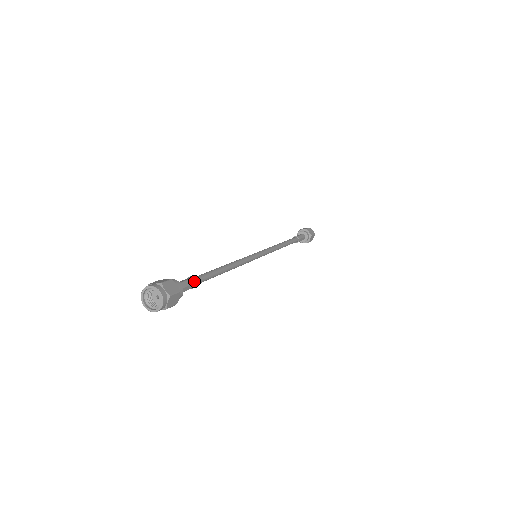
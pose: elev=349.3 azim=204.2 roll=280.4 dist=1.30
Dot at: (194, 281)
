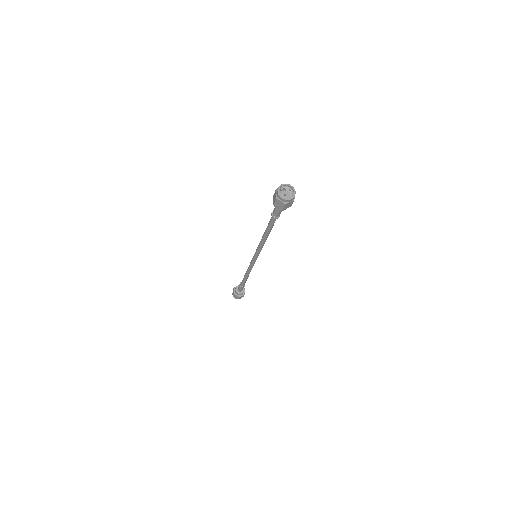
Dot at: occluded
